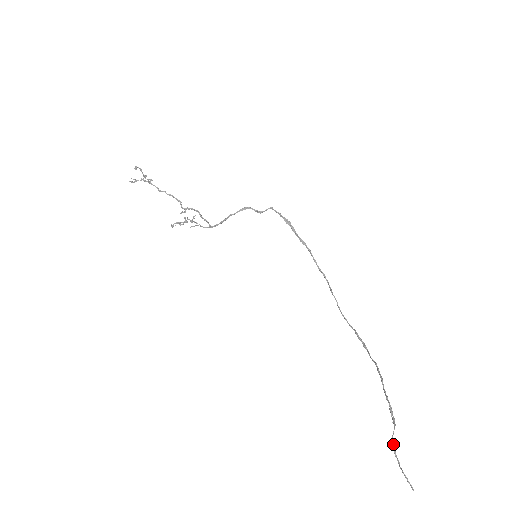
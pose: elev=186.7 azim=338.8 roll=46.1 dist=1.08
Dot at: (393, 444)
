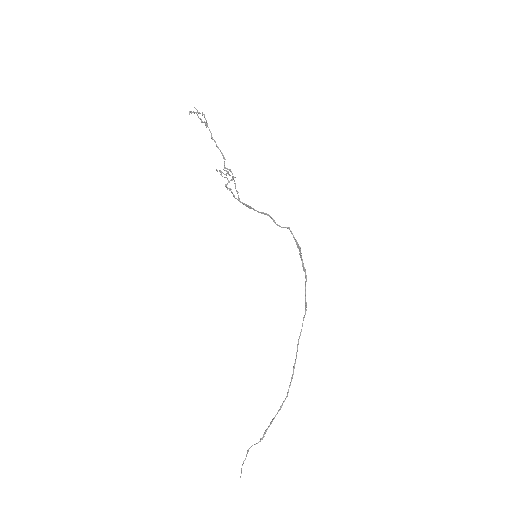
Dot at: occluded
